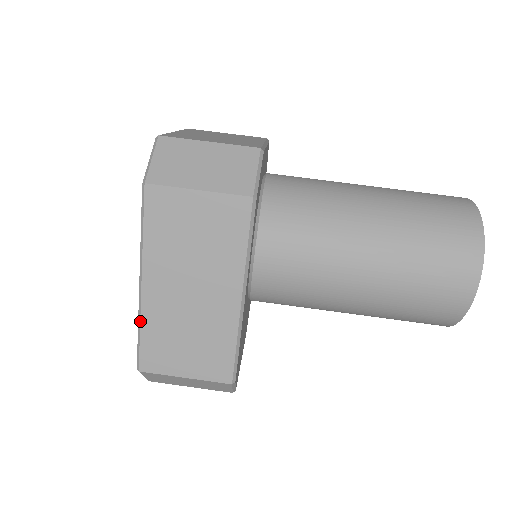
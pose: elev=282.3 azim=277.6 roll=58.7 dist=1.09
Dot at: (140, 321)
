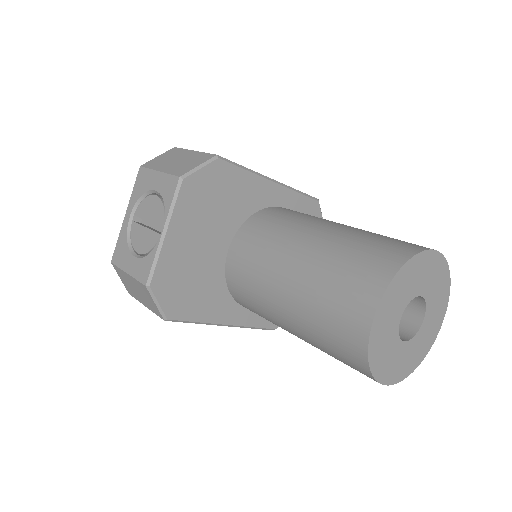
Dot at: occluded
